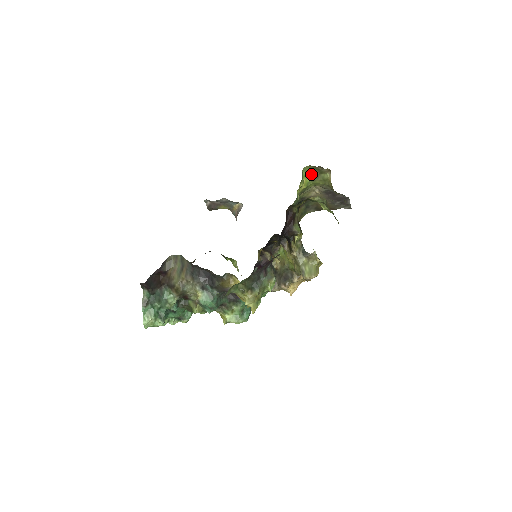
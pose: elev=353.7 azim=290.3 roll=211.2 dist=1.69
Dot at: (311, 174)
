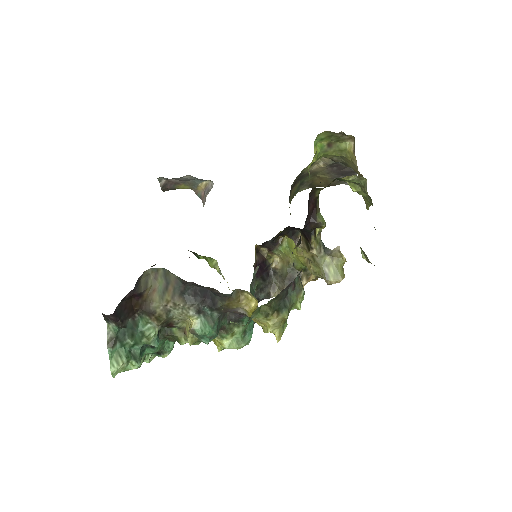
Dot at: (323, 142)
